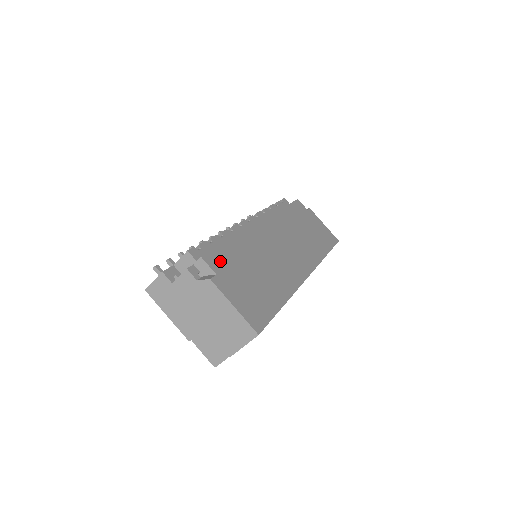
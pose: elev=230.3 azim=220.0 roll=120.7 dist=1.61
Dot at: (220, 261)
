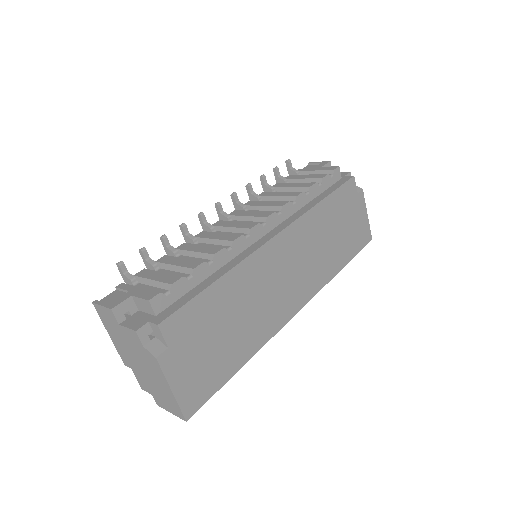
Dot at: (183, 324)
